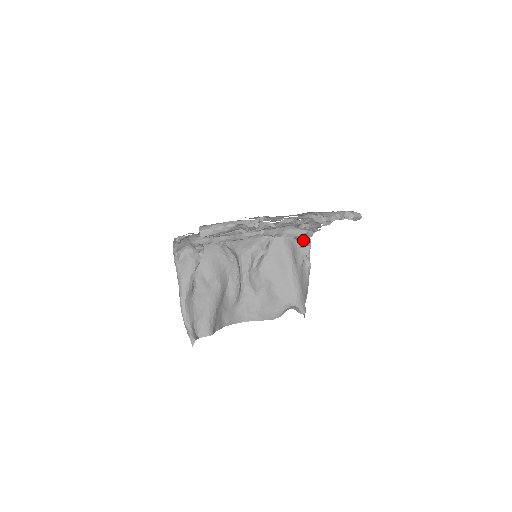
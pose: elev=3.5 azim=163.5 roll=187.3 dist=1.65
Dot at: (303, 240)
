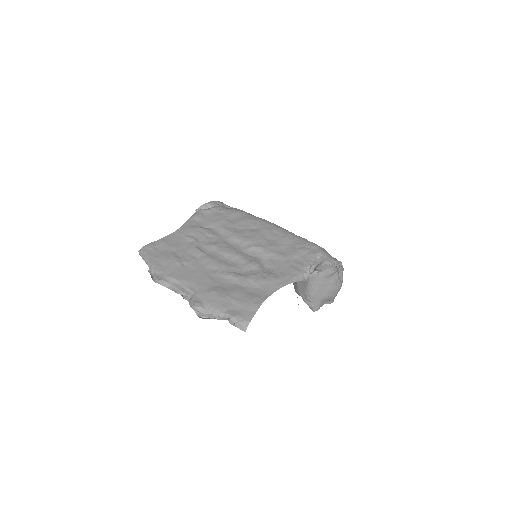
Dot at: (336, 259)
